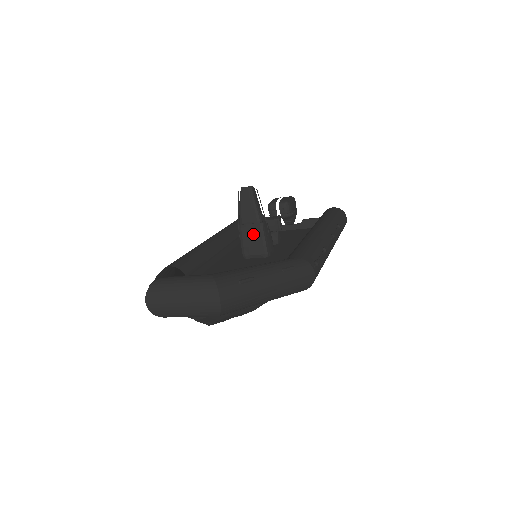
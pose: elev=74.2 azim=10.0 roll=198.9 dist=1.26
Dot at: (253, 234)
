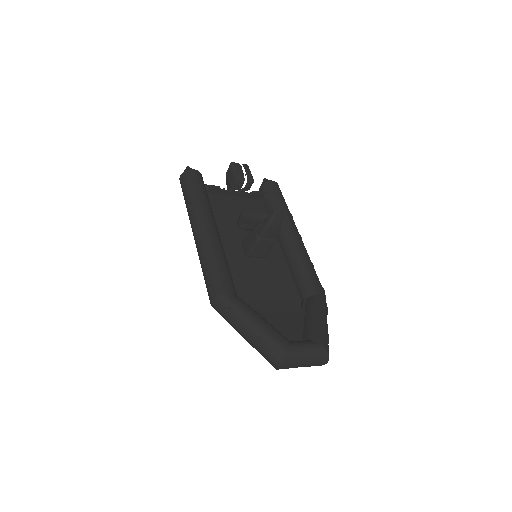
Dot at: (266, 245)
